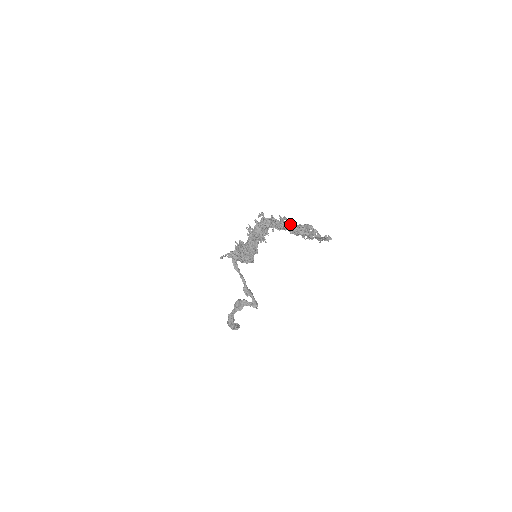
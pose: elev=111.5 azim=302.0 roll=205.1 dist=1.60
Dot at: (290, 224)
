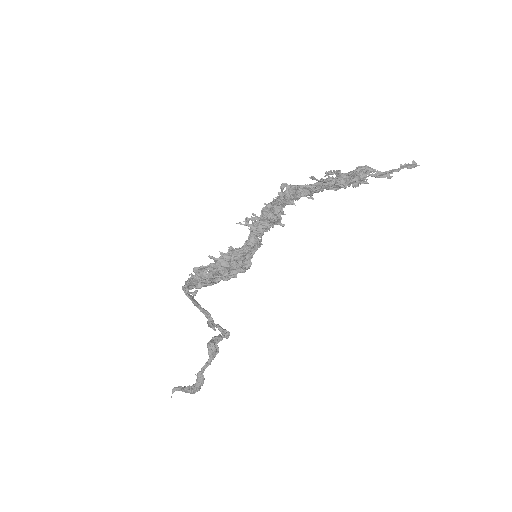
Dot at: occluded
